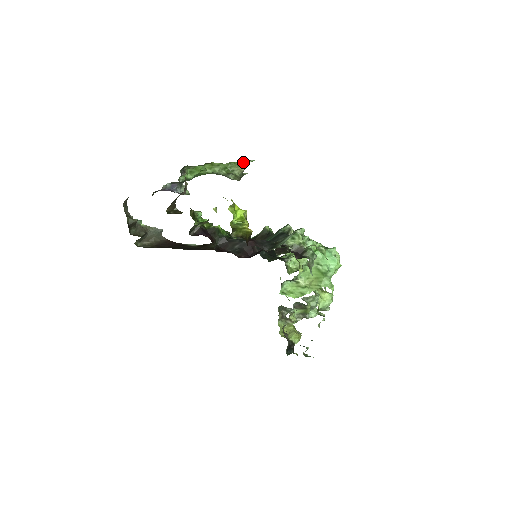
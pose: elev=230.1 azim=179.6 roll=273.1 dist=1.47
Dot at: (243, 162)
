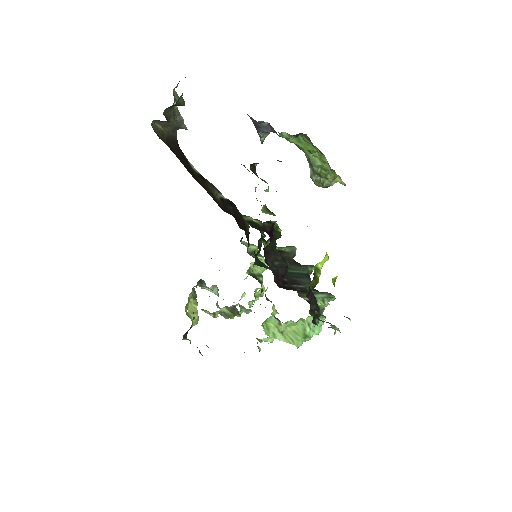
Dot at: (339, 179)
